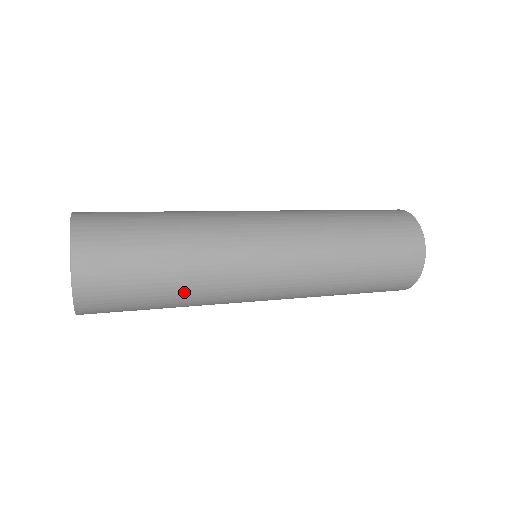
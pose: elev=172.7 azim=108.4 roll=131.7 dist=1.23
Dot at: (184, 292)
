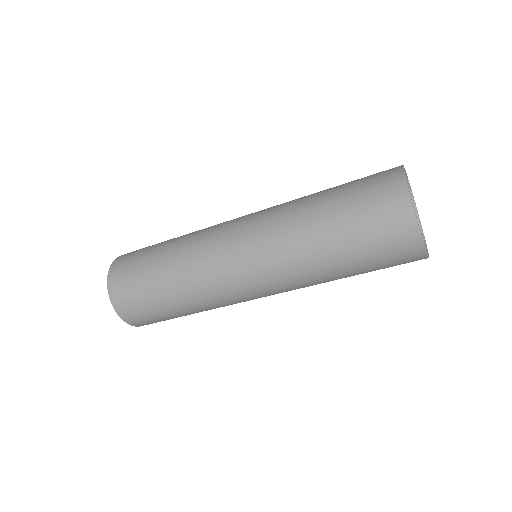
Dot at: (178, 289)
